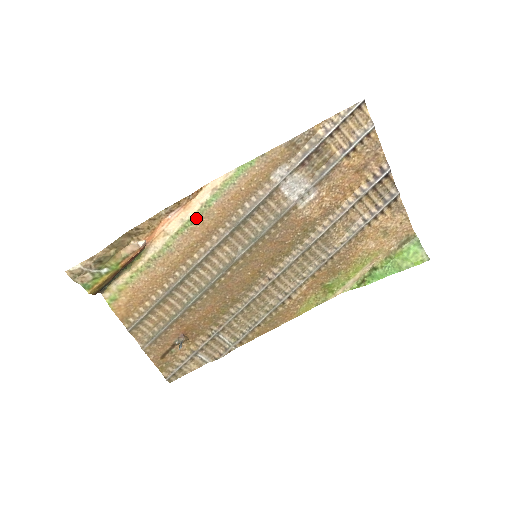
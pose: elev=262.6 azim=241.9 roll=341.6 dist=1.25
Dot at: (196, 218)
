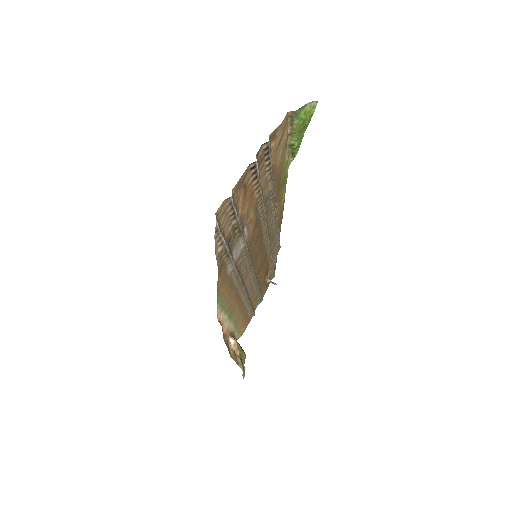
Dot at: (229, 313)
